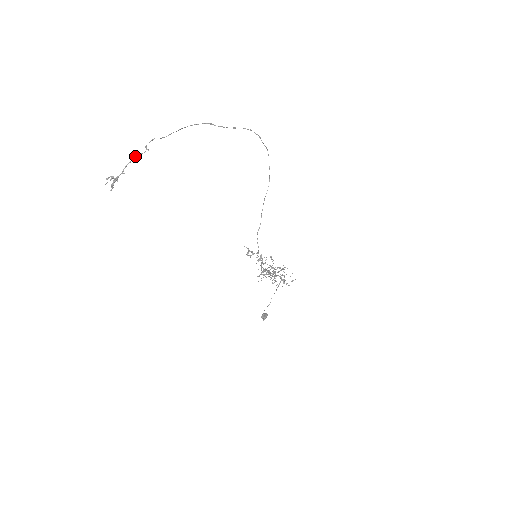
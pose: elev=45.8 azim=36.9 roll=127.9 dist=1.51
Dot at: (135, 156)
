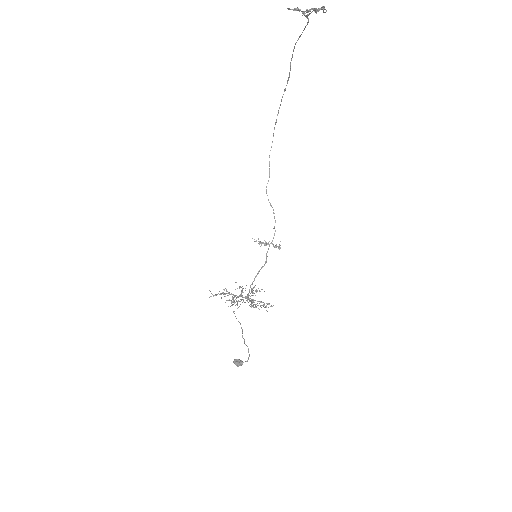
Dot at: (315, 8)
